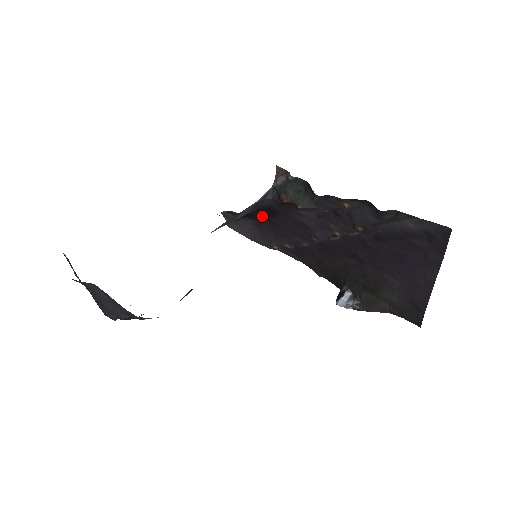
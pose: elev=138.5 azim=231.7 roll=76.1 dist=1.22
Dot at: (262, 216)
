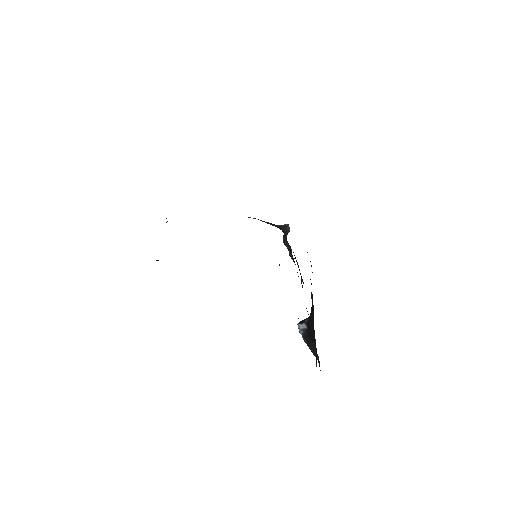
Dot at: occluded
